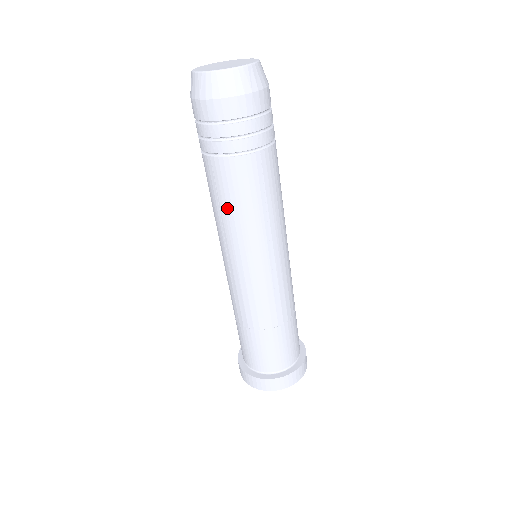
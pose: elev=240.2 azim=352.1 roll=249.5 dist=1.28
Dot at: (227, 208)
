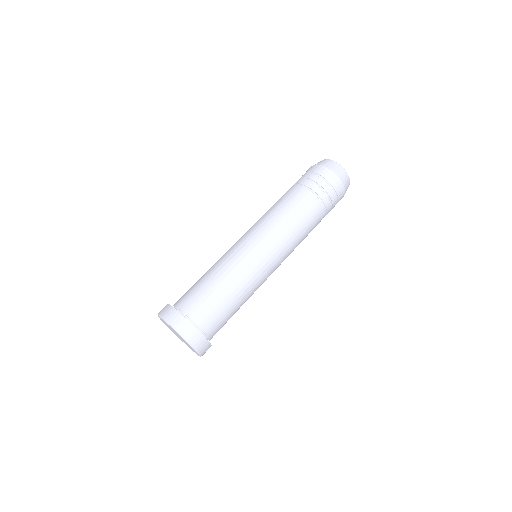
Dot at: occluded
